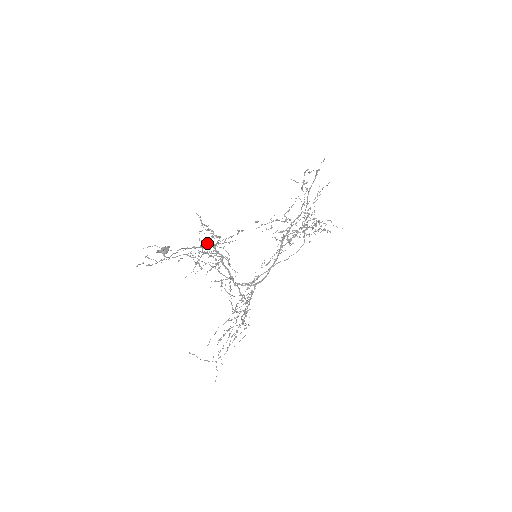
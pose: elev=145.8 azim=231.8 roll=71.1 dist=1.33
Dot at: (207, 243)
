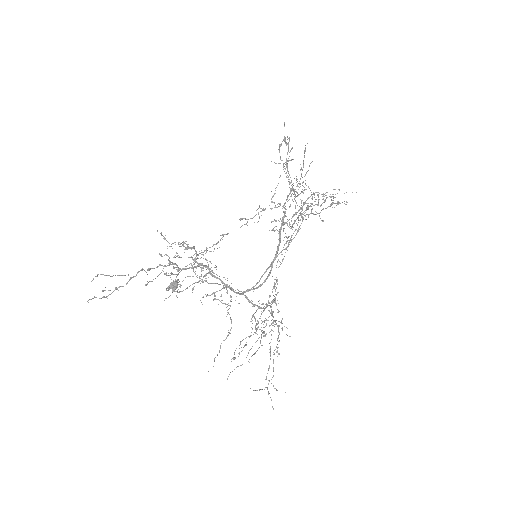
Dot at: (178, 257)
